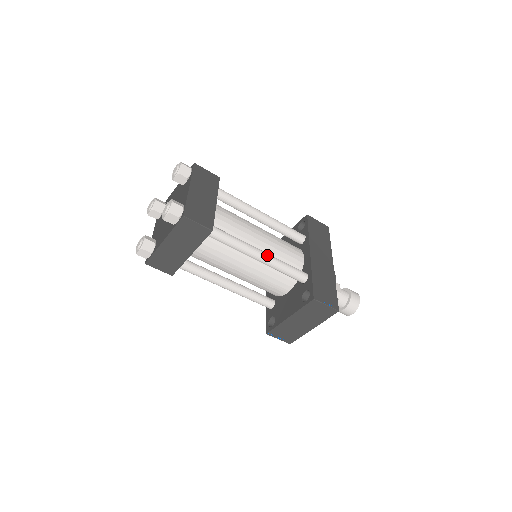
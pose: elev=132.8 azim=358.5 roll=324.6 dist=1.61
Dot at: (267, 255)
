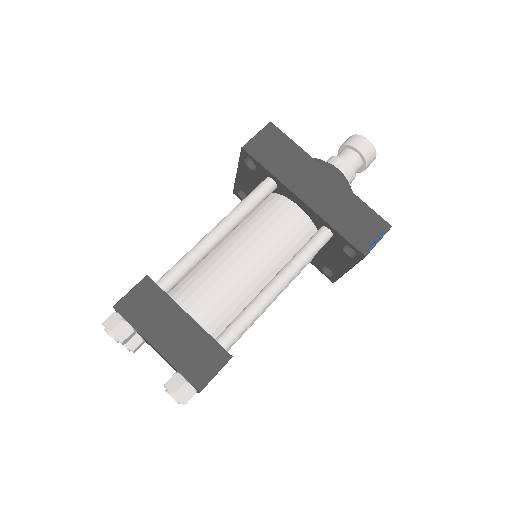
Dot at: (283, 279)
